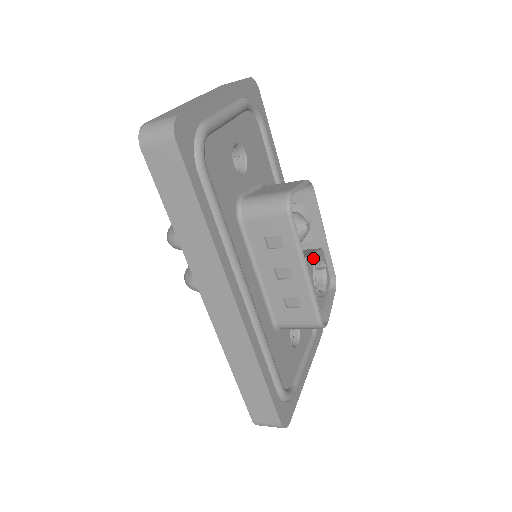
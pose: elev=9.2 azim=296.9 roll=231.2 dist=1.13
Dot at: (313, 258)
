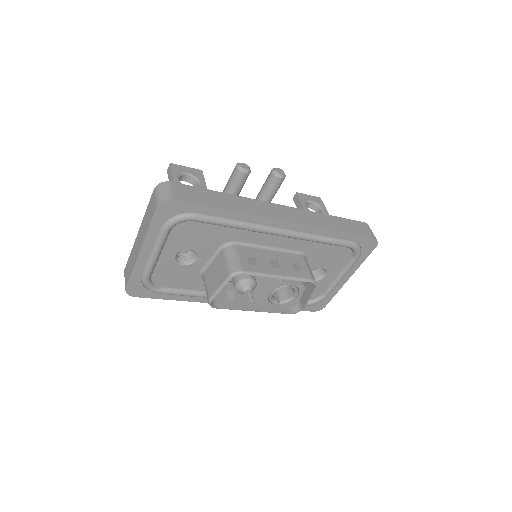
Dot at: (266, 296)
